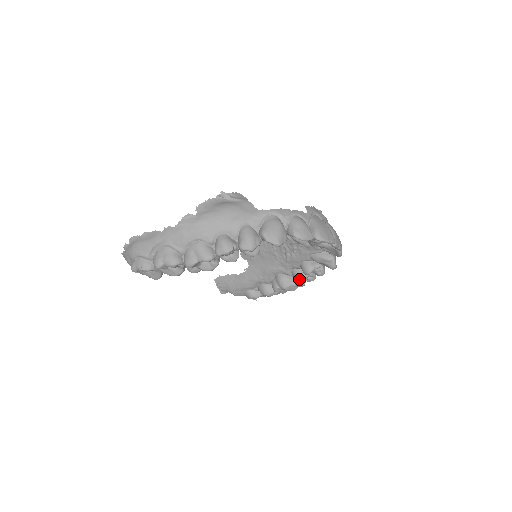
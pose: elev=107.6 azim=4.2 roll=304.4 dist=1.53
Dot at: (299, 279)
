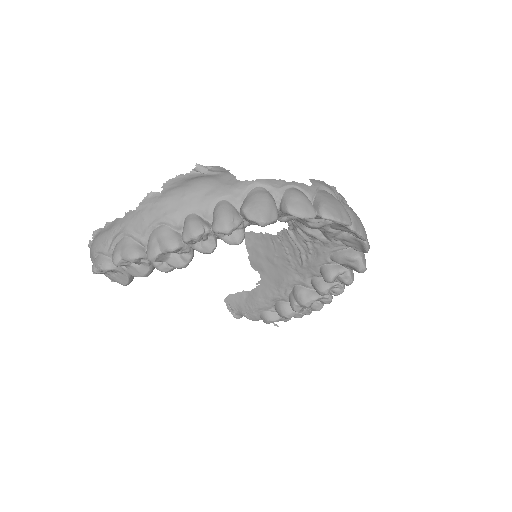
Dot at: (320, 290)
